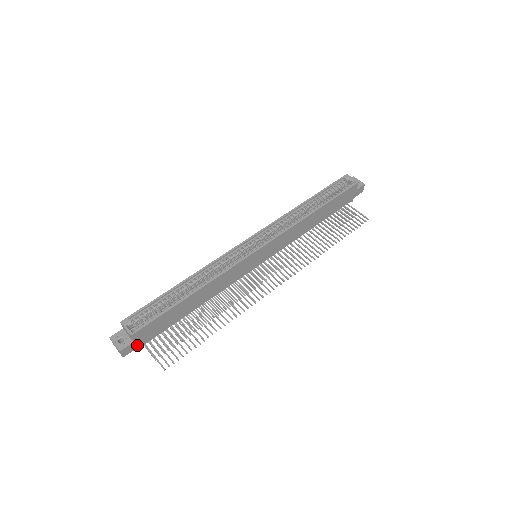
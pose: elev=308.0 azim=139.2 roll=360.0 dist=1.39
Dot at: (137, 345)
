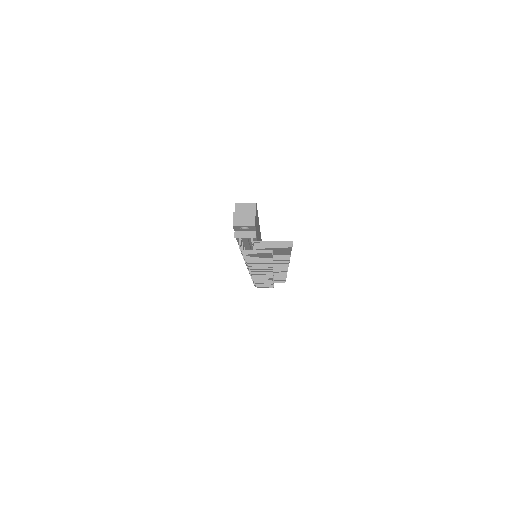
Dot at: (256, 227)
